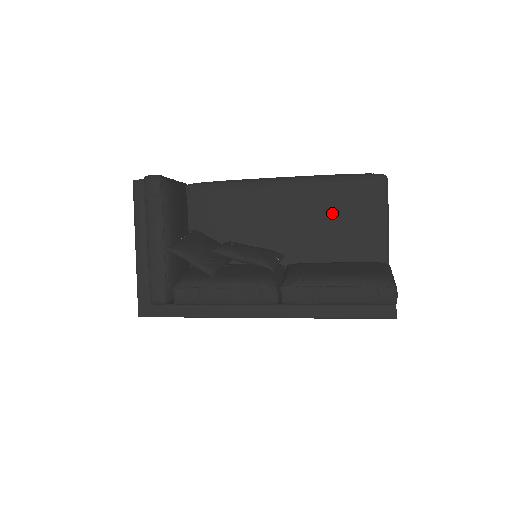
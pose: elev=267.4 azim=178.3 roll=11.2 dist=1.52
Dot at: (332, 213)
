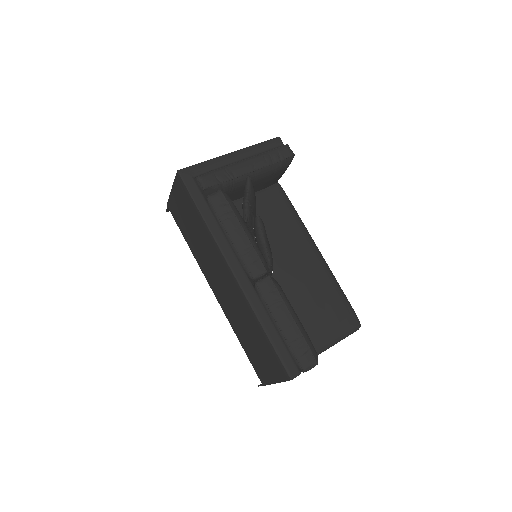
Dot at: (319, 299)
